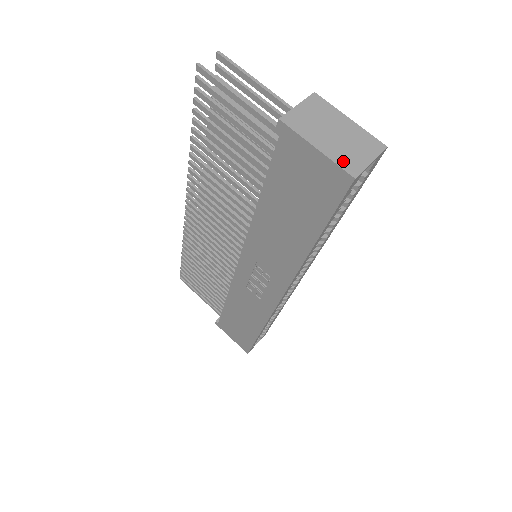
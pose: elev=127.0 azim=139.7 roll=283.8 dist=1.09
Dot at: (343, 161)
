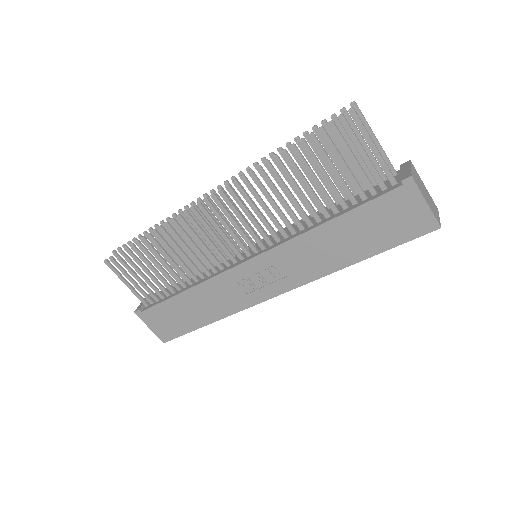
Dot at: (435, 215)
